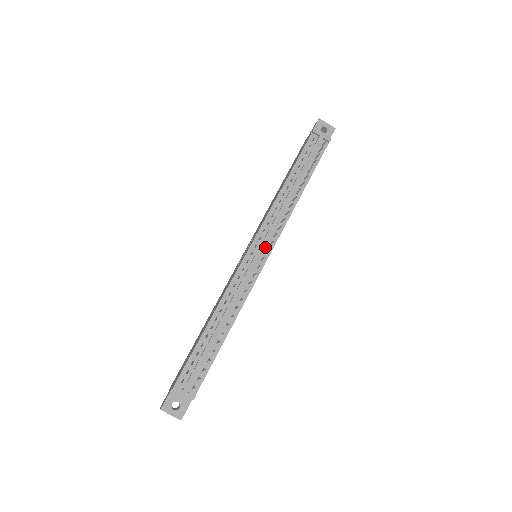
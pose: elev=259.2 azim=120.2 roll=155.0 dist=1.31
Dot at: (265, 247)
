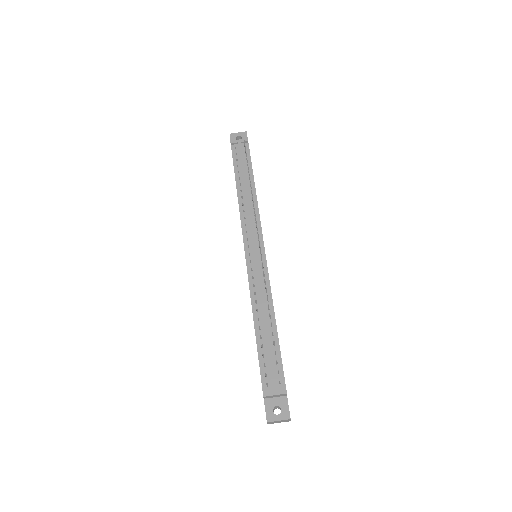
Dot at: (256, 242)
